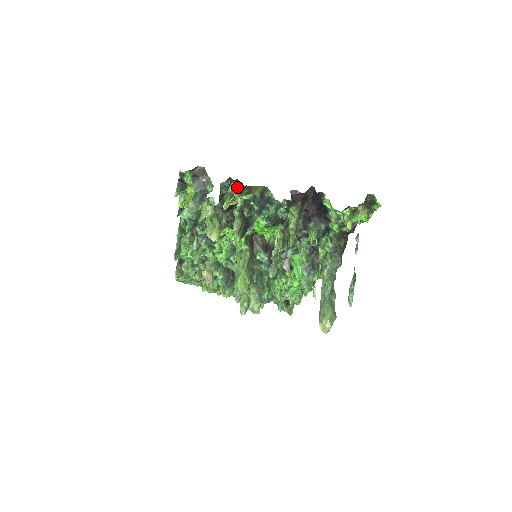
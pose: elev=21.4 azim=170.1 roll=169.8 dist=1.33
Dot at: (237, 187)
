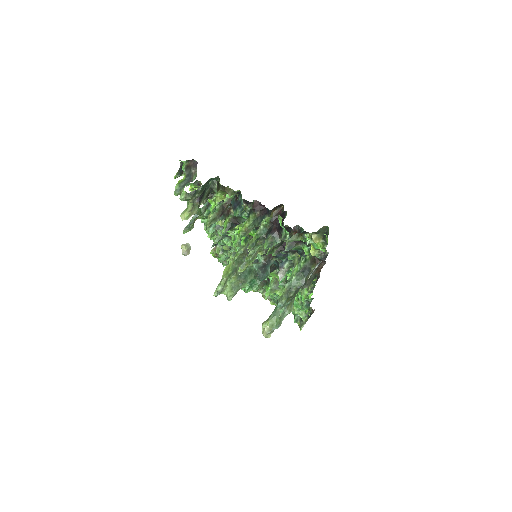
Dot at: (217, 184)
